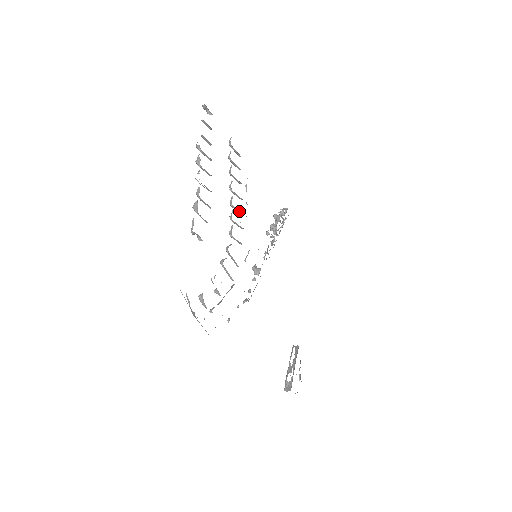
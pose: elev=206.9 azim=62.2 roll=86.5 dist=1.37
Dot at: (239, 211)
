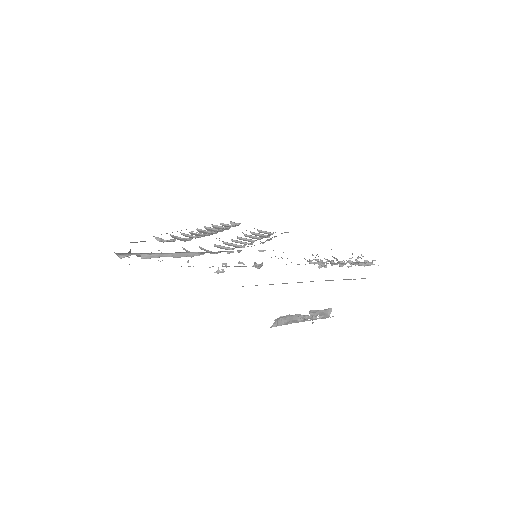
Dot at: (242, 242)
